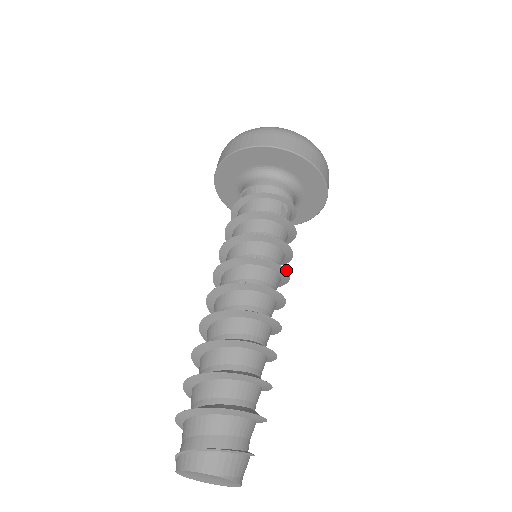
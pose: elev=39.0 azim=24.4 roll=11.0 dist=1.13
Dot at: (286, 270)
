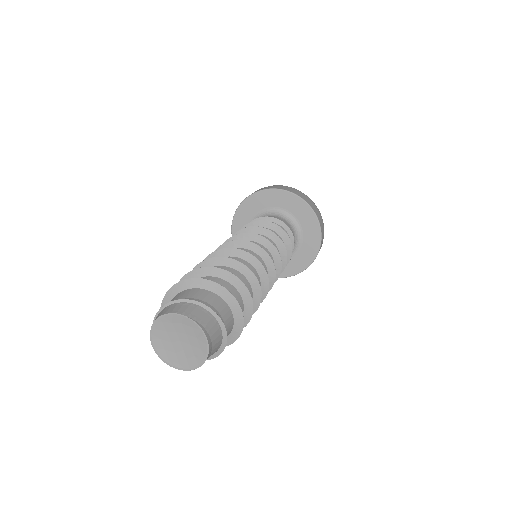
Dot at: (279, 254)
